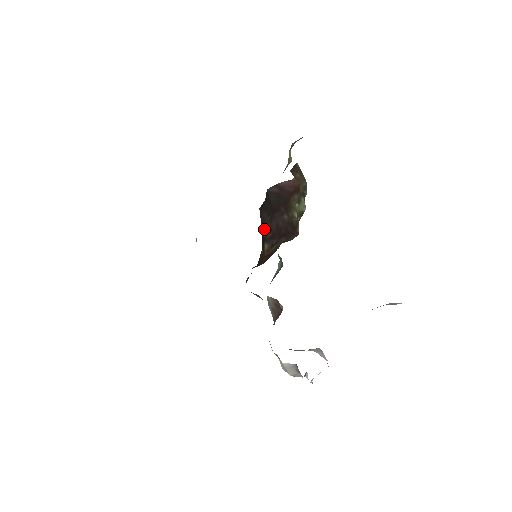
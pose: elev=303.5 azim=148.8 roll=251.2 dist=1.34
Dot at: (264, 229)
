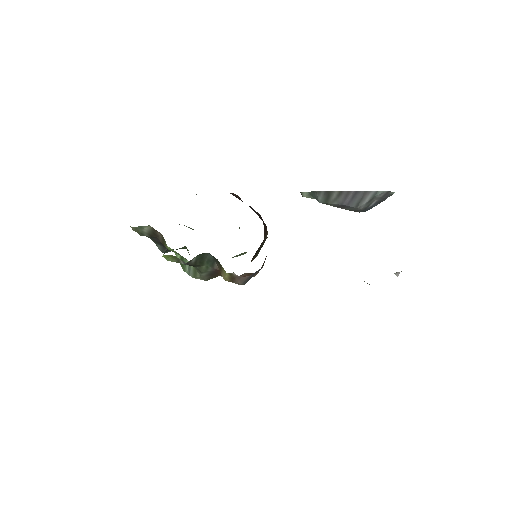
Dot at: occluded
